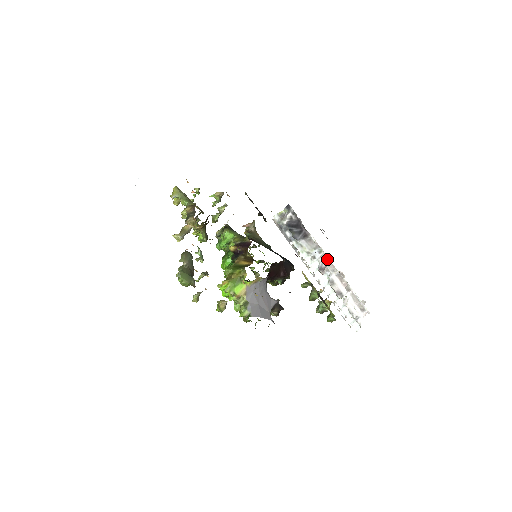
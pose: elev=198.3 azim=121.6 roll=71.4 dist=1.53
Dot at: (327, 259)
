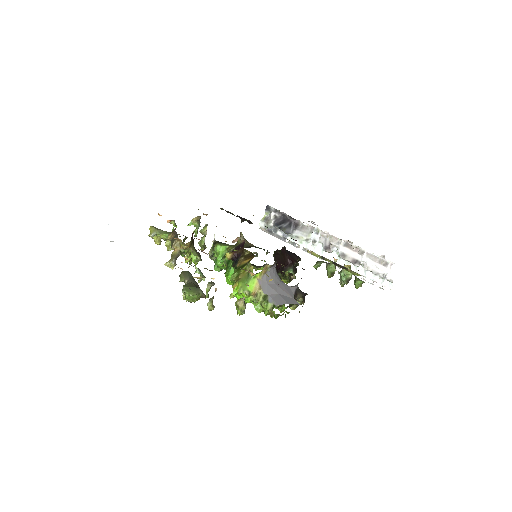
Dot at: (327, 235)
